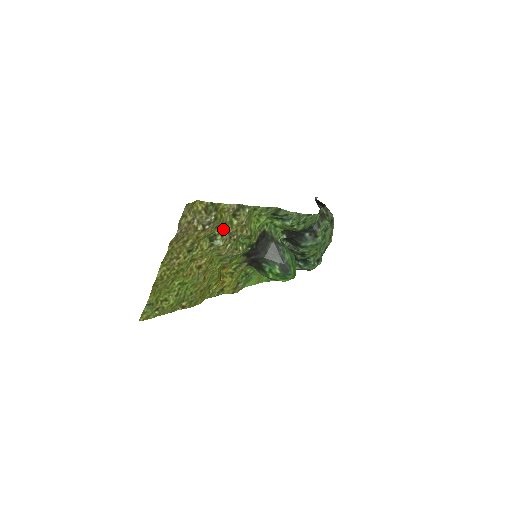
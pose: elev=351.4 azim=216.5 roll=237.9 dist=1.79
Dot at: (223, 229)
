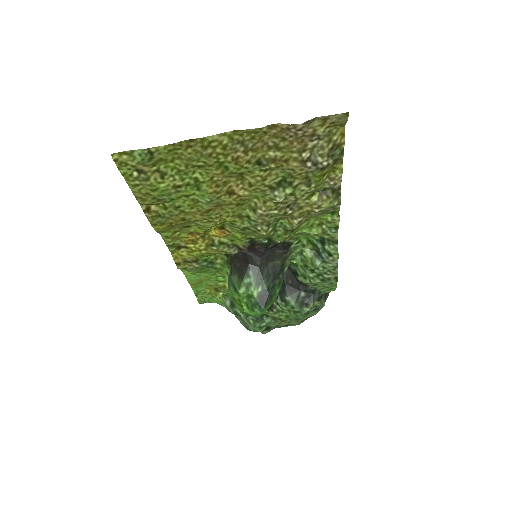
Dot at: (303, 189)
